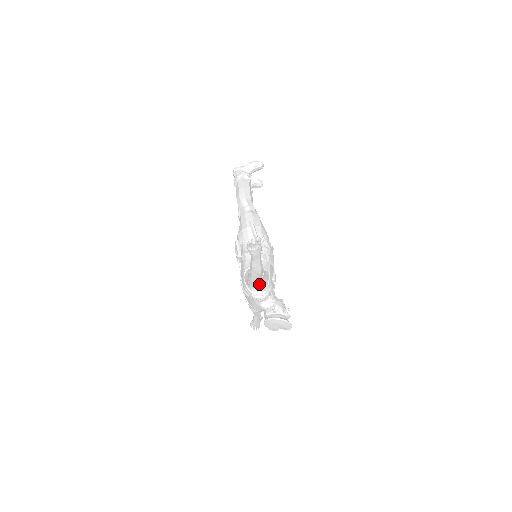
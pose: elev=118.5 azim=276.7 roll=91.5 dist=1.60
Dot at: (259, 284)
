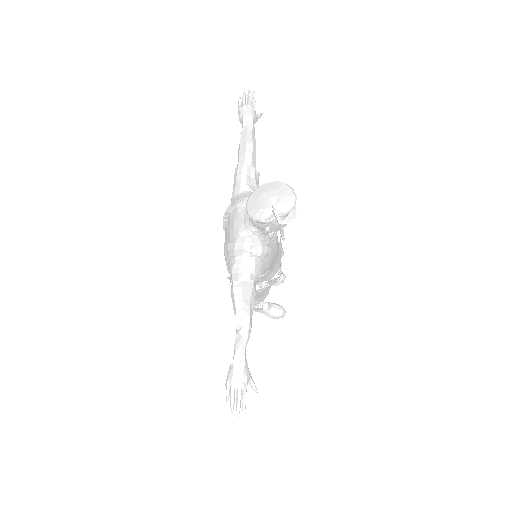
Dot at: (249, 185)
